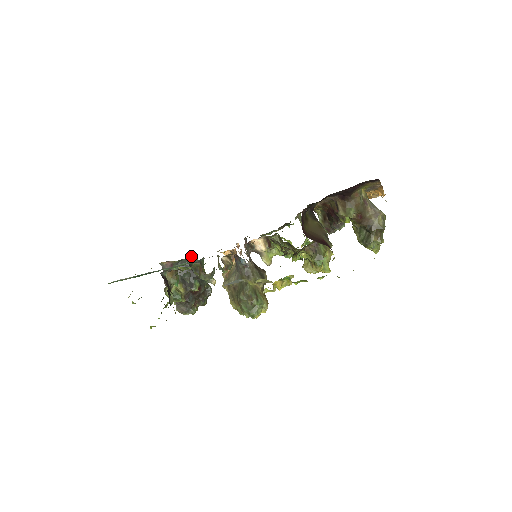
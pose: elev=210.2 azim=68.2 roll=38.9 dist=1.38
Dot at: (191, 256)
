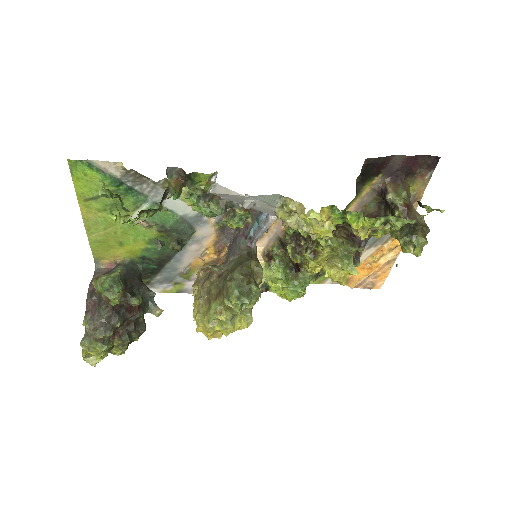
Dot at: occluded
